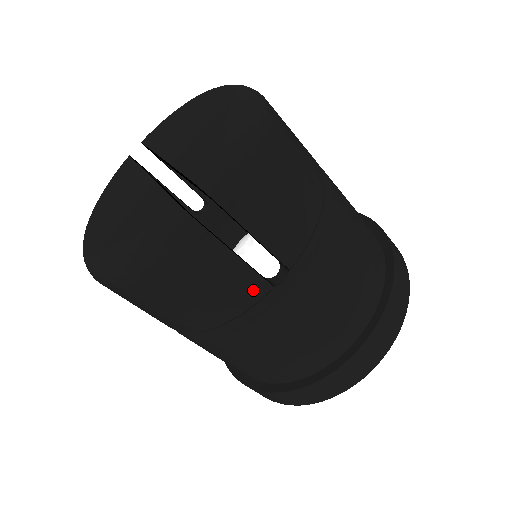
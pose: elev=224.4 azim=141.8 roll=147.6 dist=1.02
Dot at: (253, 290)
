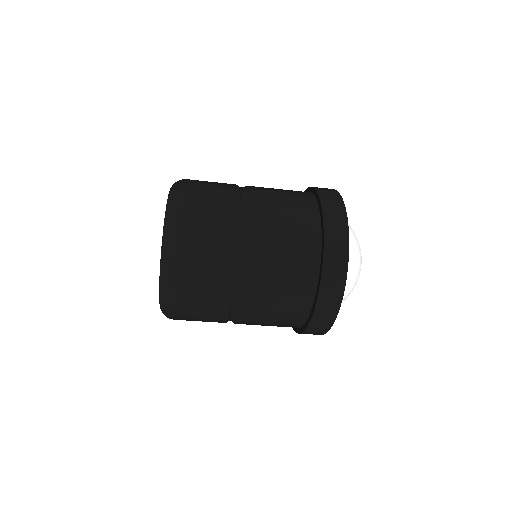
Dot at: occluded
